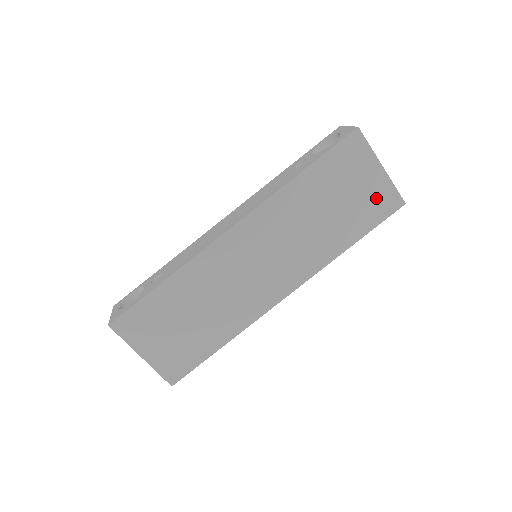
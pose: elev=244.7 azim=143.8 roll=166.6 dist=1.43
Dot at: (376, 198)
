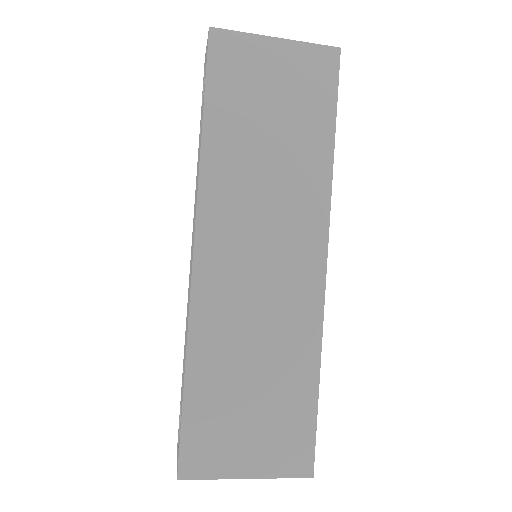
Dot at: (305, 73)
